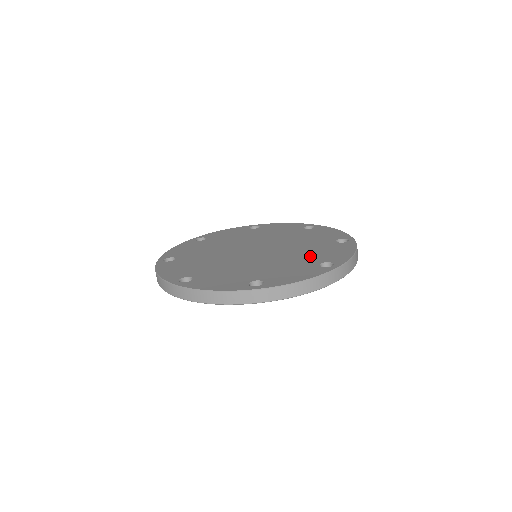
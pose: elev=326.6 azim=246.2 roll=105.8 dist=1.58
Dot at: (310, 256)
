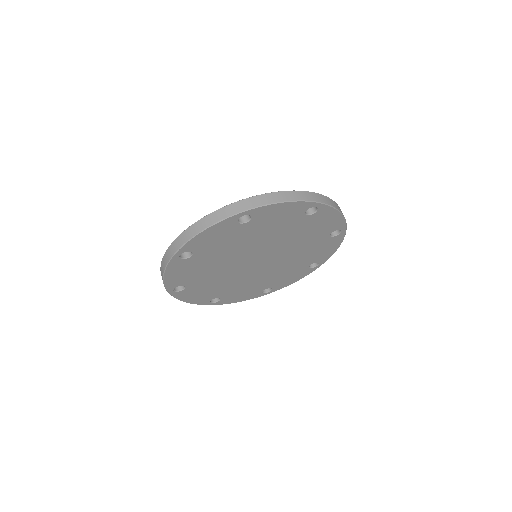
Dot at: occluded
